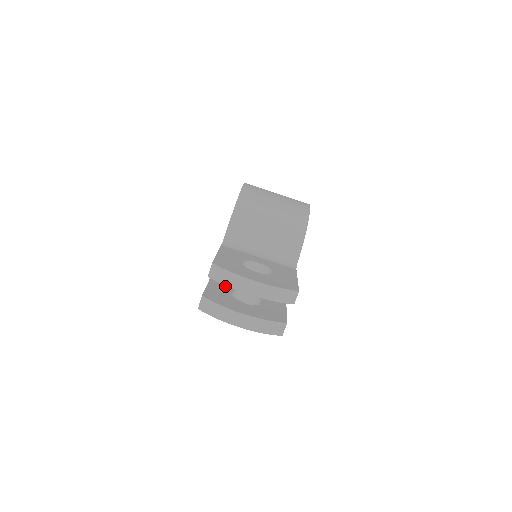
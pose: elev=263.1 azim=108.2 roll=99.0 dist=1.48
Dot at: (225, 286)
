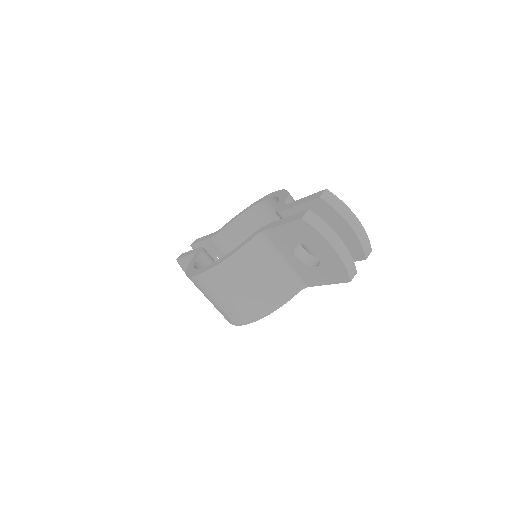
Dot at: occluded
